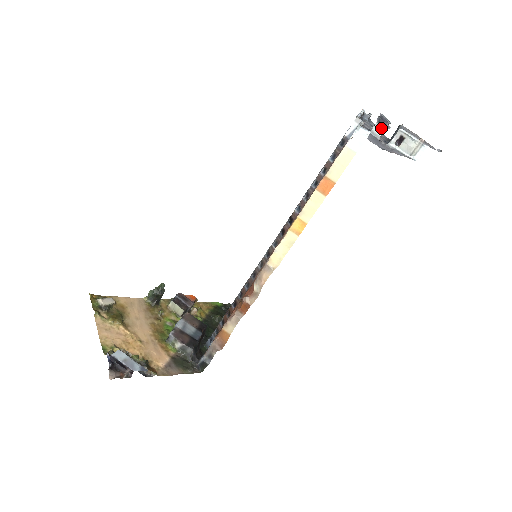
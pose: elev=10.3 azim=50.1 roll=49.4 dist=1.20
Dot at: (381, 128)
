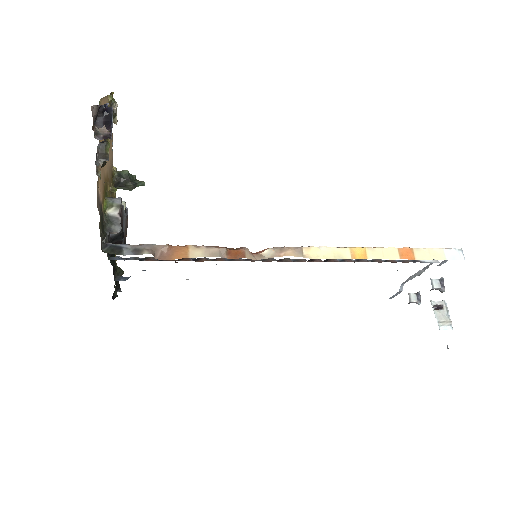
Dot at: (439, 285)
